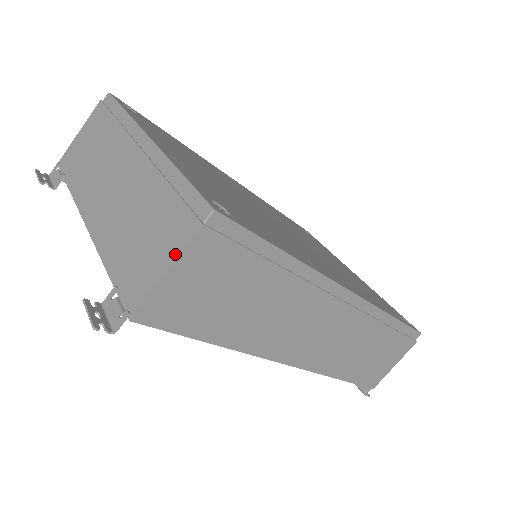
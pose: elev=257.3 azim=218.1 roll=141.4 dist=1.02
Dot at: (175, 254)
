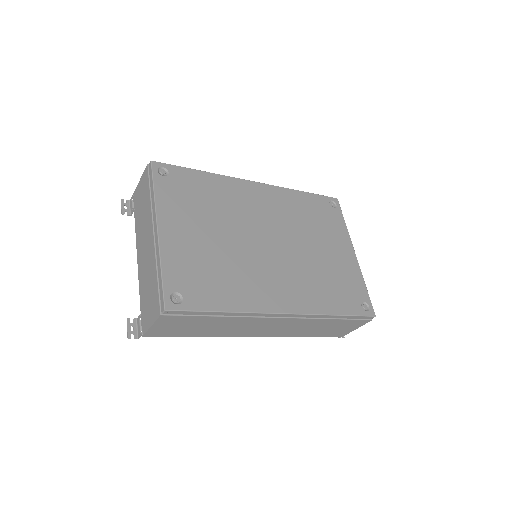
Dot at: (154, 321)
